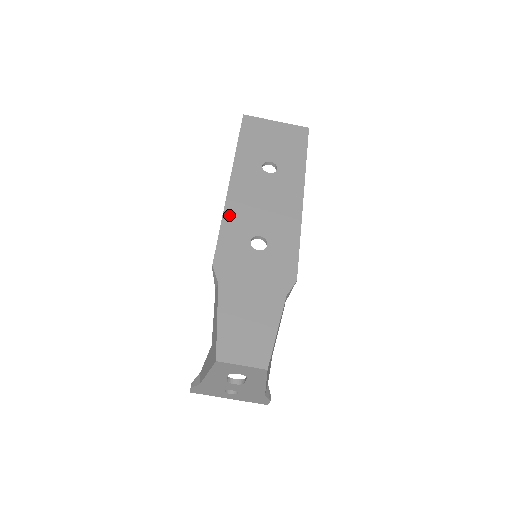
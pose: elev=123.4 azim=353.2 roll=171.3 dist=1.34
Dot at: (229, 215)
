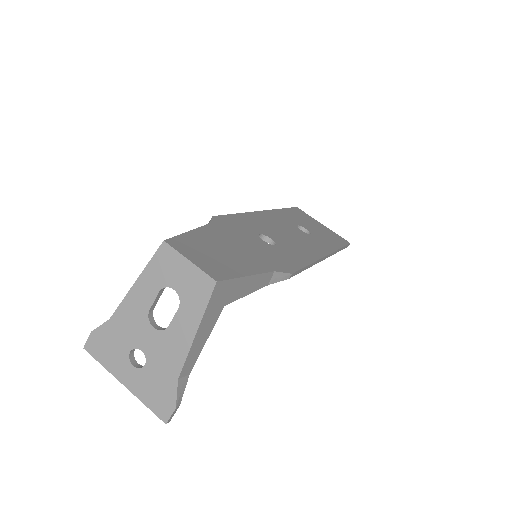
Dot at: (250, 216)
